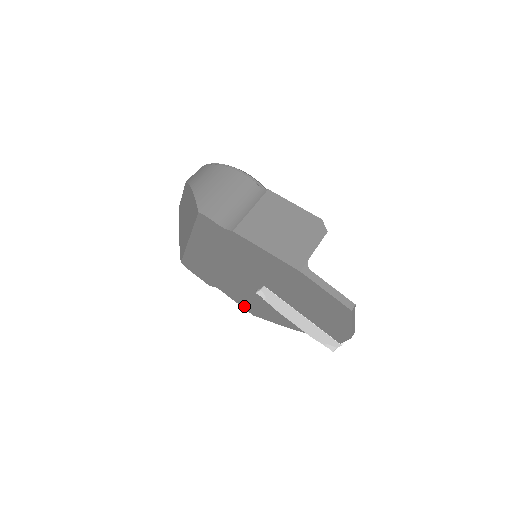
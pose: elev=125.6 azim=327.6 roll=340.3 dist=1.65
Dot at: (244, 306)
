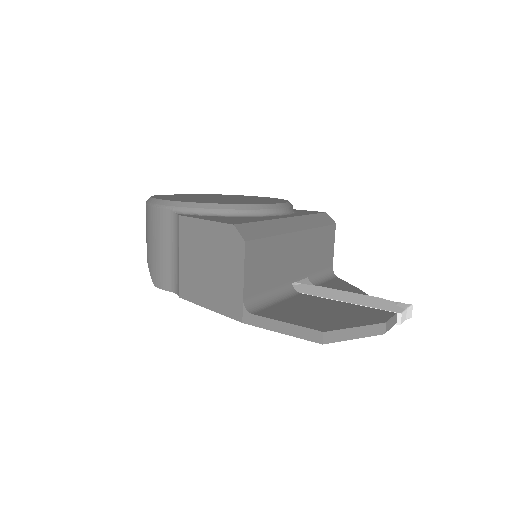
Dot at: occluded
